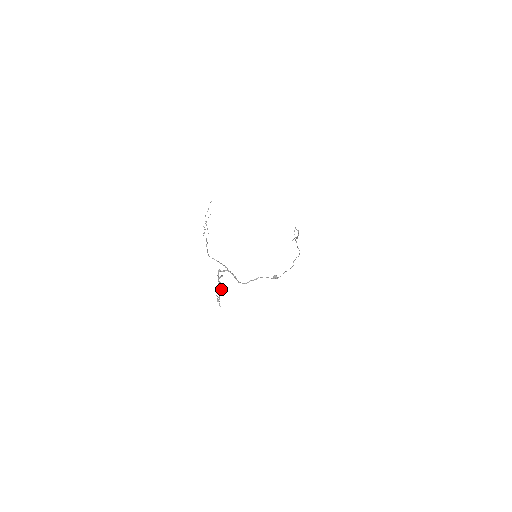
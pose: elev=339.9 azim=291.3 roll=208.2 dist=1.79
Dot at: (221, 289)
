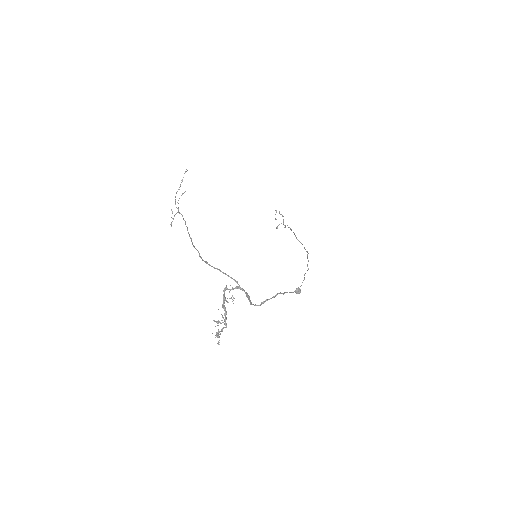
Dot at: (226, 318)
